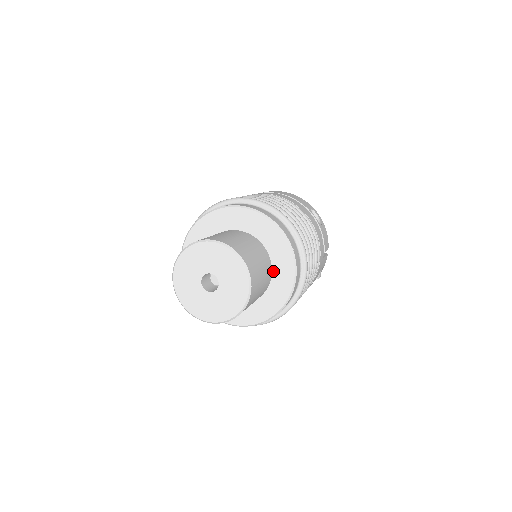
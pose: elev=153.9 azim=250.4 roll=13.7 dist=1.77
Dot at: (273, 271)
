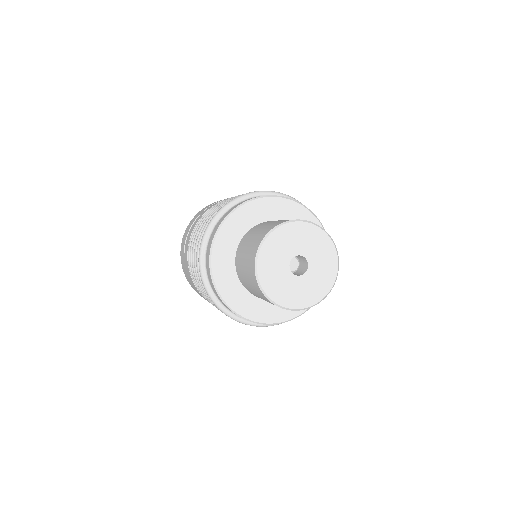
Dot at: occluded
